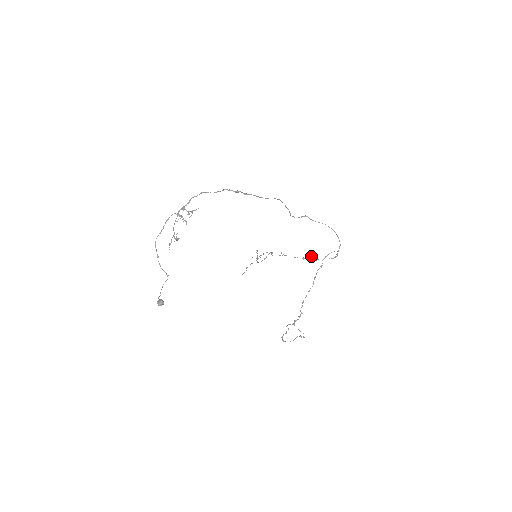
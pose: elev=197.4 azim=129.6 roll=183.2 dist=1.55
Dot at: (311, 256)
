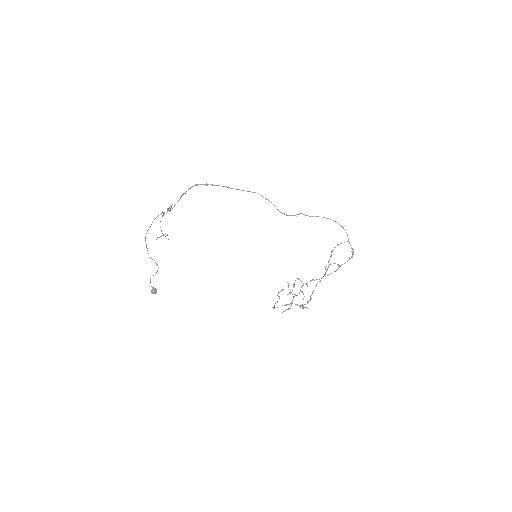
Dot at: occluded
